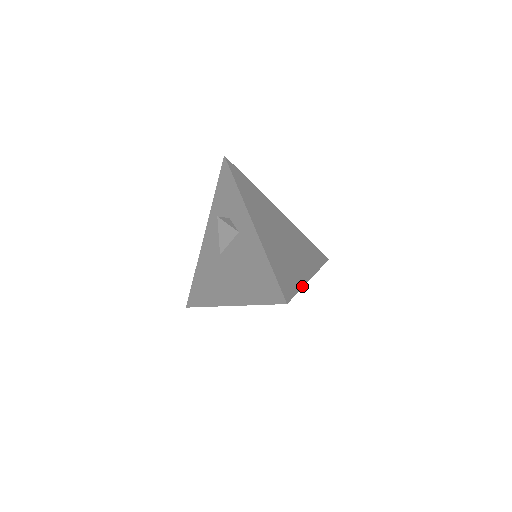
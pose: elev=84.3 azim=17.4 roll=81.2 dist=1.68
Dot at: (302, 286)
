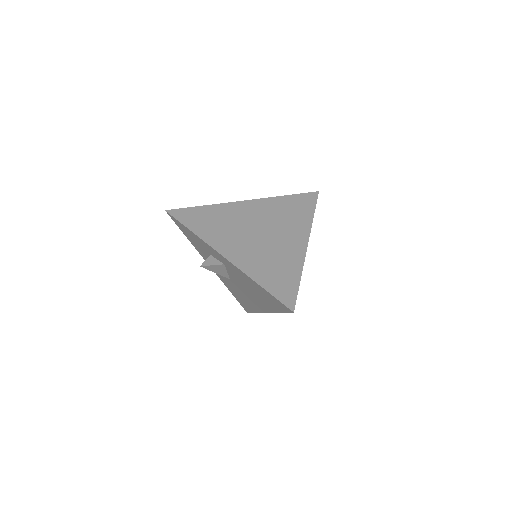
Dot at: (301, 269)
